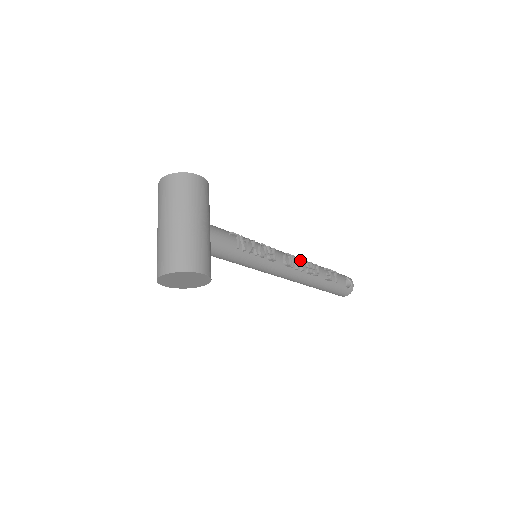
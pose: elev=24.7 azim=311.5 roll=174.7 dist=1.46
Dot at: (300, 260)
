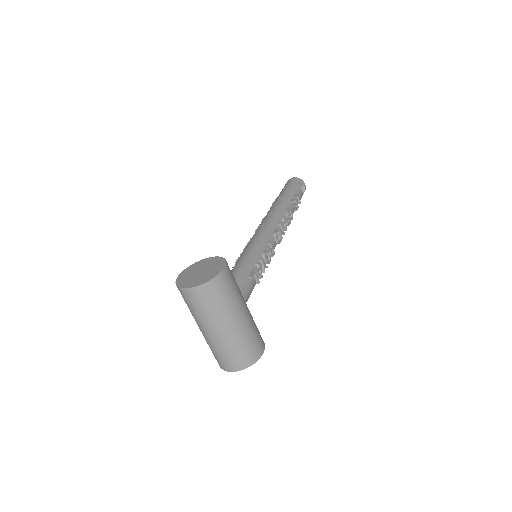
Dot at: (282, 224)
